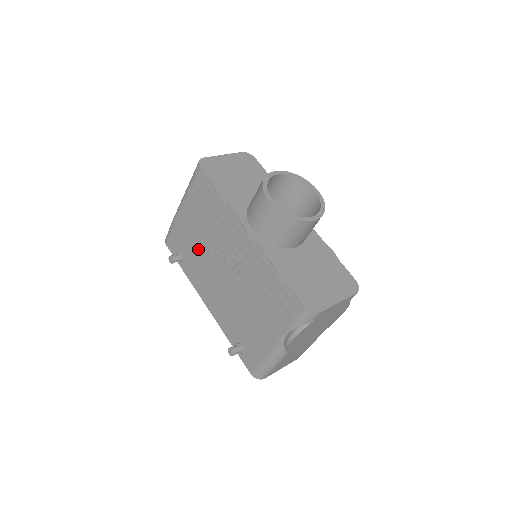
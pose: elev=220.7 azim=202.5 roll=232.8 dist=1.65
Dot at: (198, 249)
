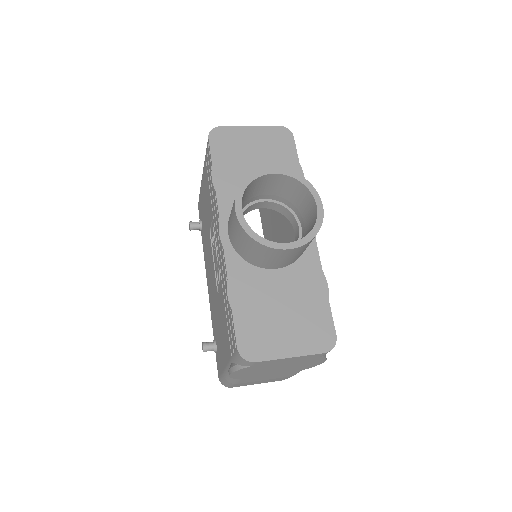
Dot at: (206, 226)
